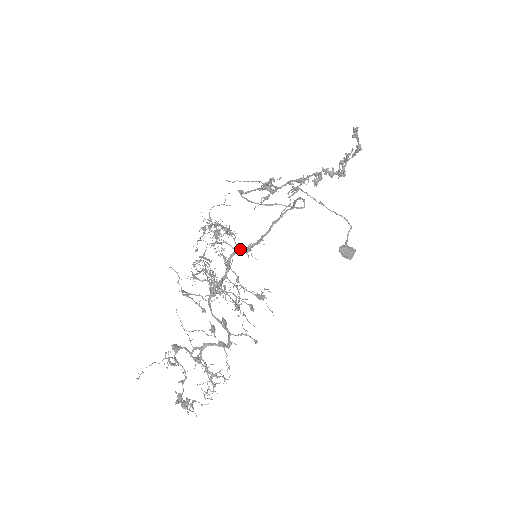
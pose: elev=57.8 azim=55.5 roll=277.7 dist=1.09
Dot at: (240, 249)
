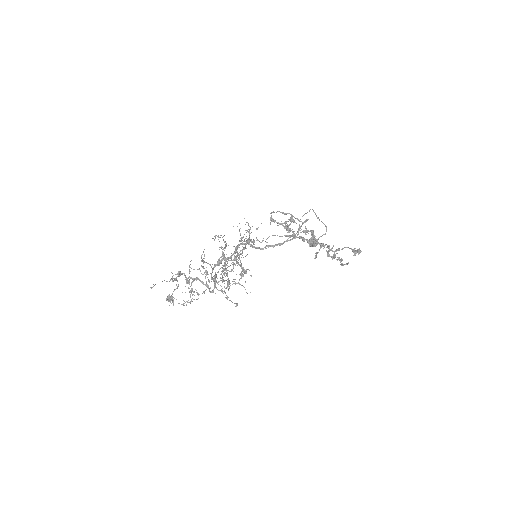
Dot at: (249, 244)
